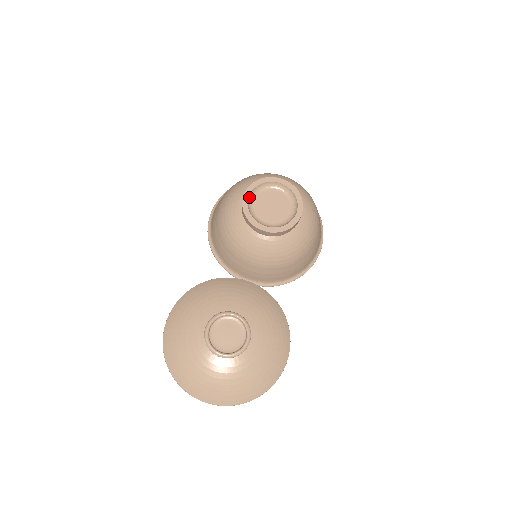
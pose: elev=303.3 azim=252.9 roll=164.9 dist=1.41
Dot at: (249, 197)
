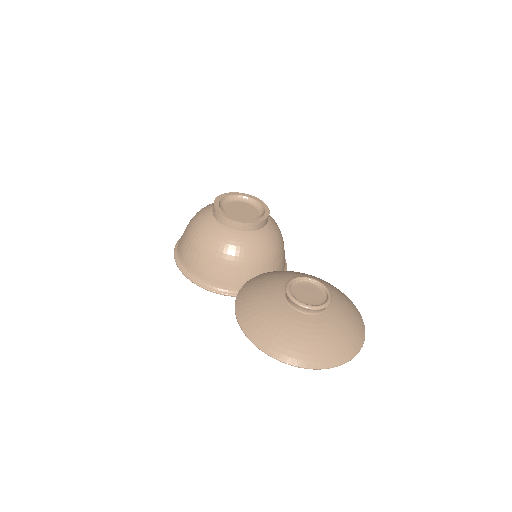
Dot at: (221, 210)
